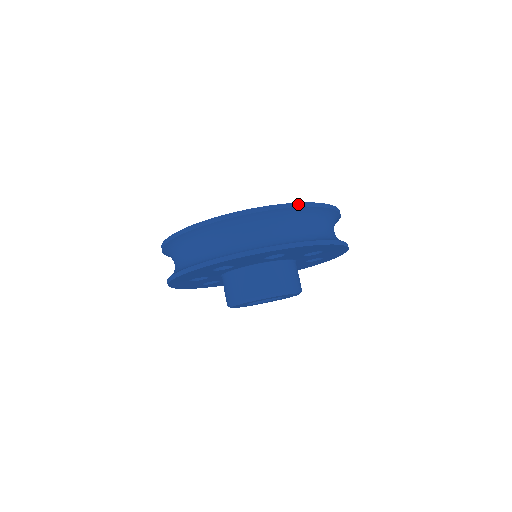
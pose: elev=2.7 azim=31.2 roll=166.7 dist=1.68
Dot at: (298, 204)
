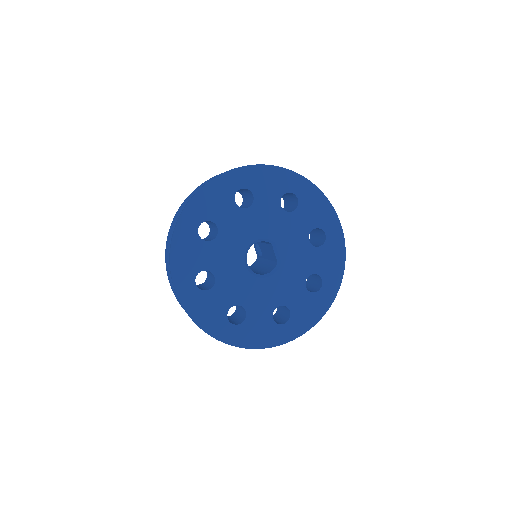
Dot at: occluded
